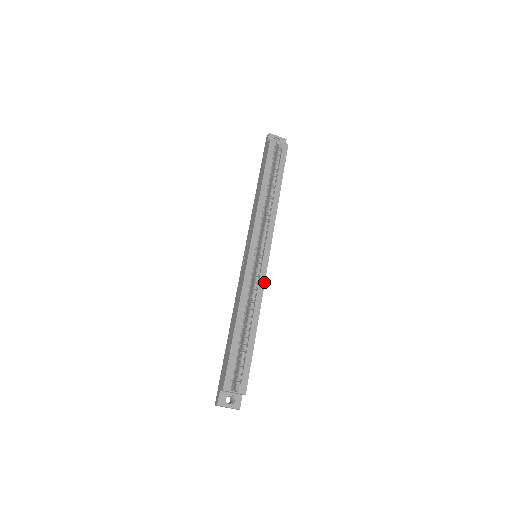
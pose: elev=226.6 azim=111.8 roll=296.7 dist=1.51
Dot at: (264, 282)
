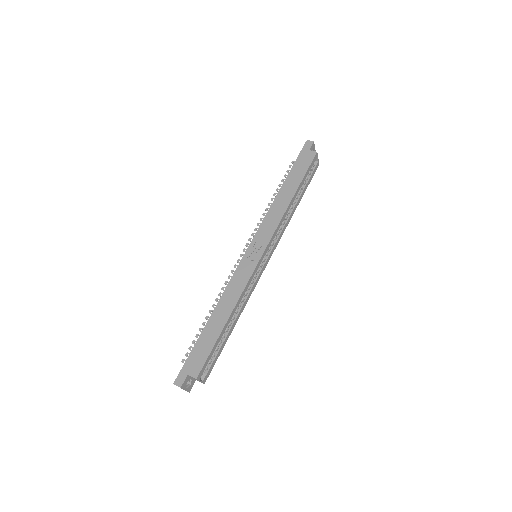
Dot at: occluded
